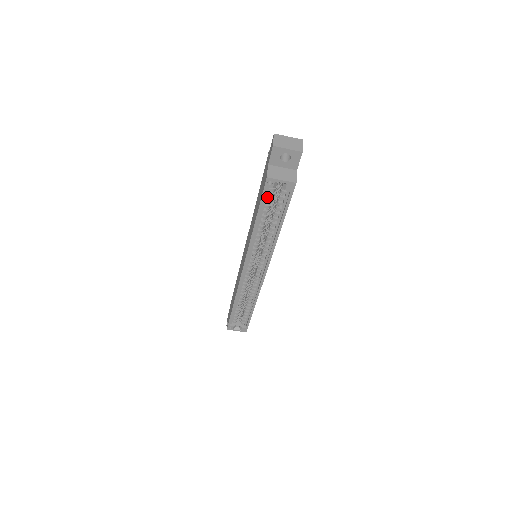
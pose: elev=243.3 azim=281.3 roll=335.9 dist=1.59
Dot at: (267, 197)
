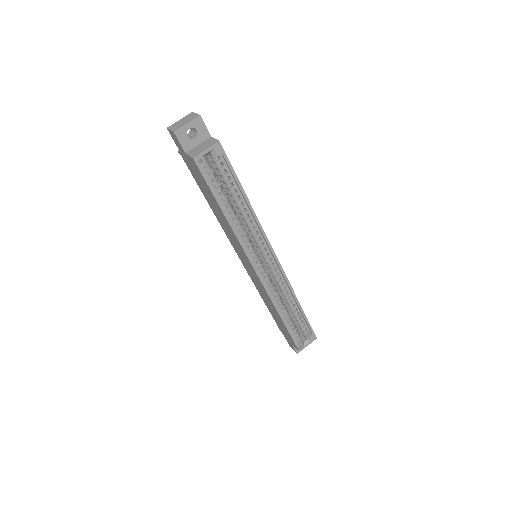
Dot at: (211, 181)
